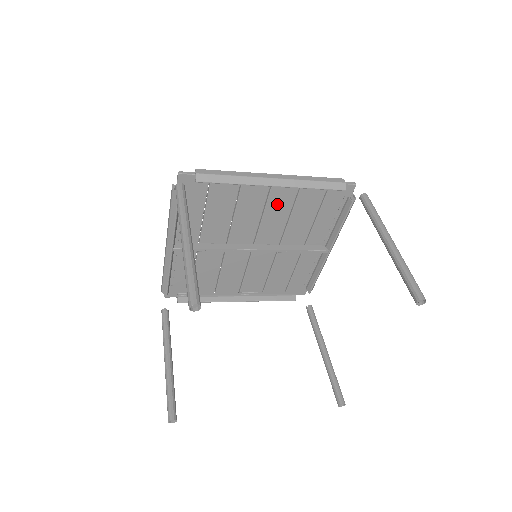
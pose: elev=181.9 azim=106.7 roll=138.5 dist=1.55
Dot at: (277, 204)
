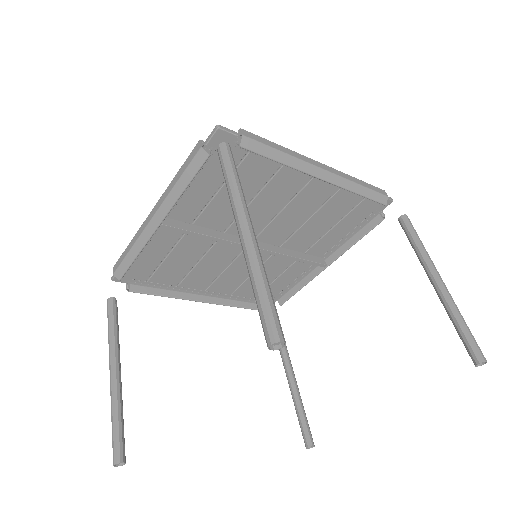
Dot at: (306, 200)
